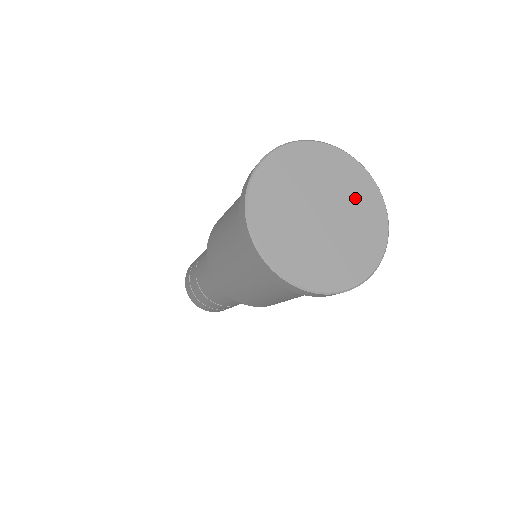
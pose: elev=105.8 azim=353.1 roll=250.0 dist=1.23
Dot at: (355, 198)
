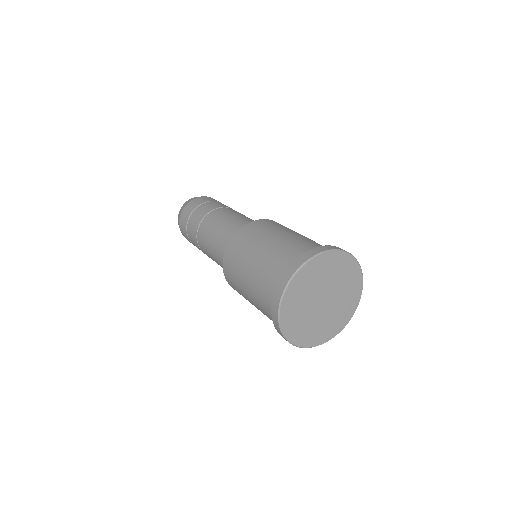
Dot at: (345, 300)
